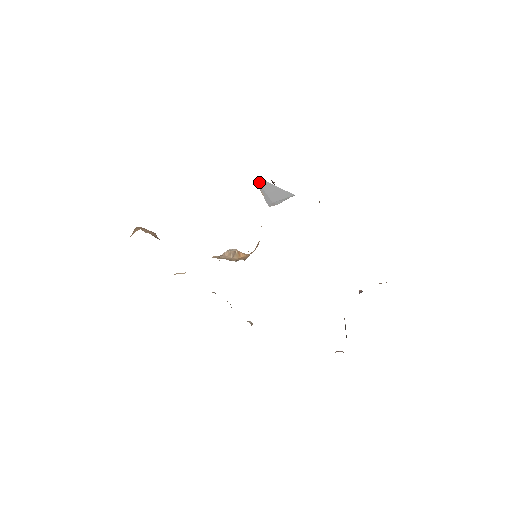
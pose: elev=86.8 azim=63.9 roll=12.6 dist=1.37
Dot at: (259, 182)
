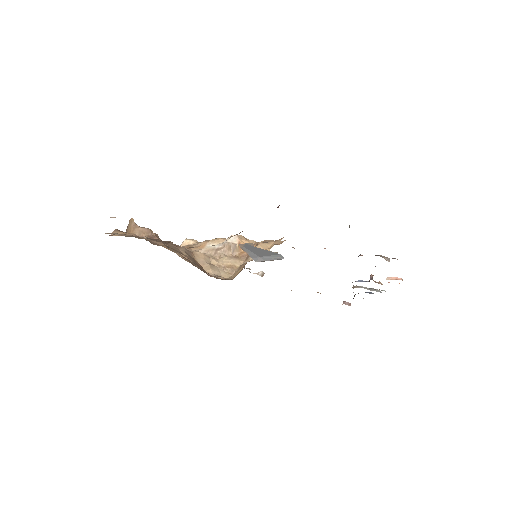
Dot at: (241, 244)
